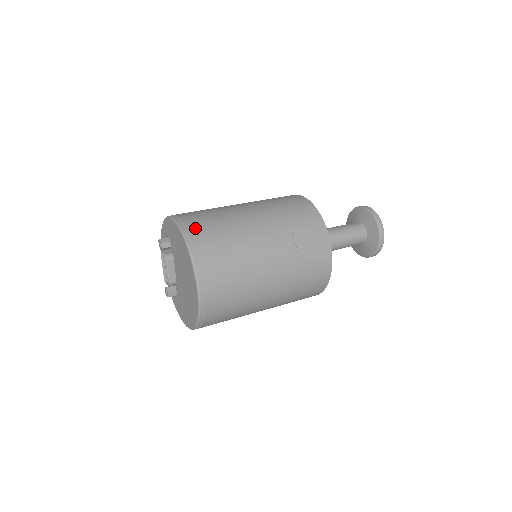
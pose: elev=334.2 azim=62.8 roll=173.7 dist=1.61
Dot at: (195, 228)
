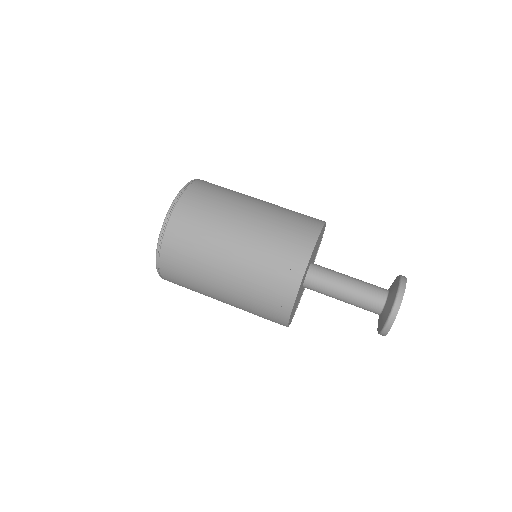
Dot at: (184, 206)
